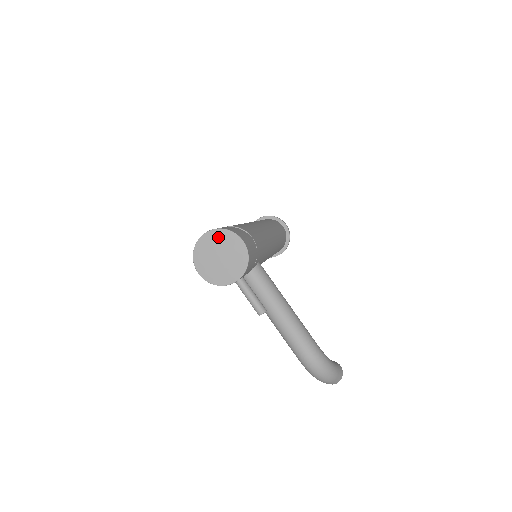
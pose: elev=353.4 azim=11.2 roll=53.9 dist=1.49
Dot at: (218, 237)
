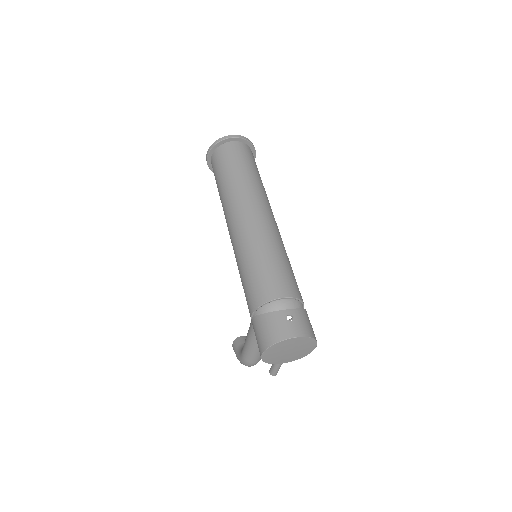
Dot at: (304, 342)
